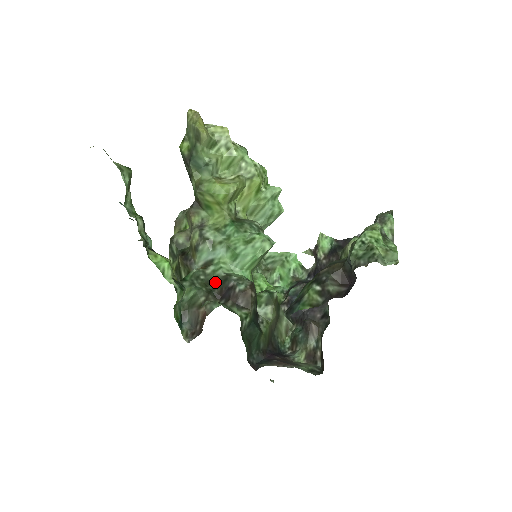
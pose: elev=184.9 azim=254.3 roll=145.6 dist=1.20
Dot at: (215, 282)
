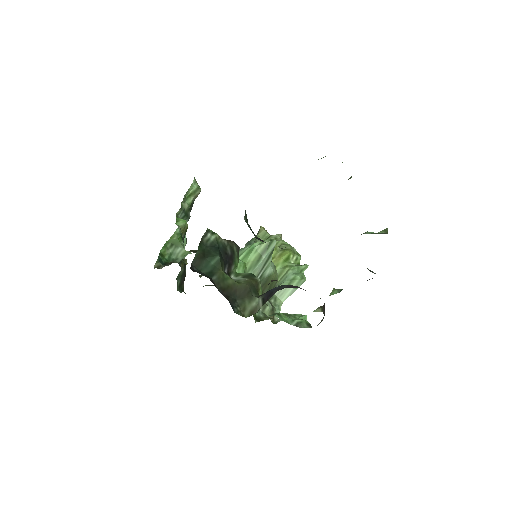
Dot at: occluded
